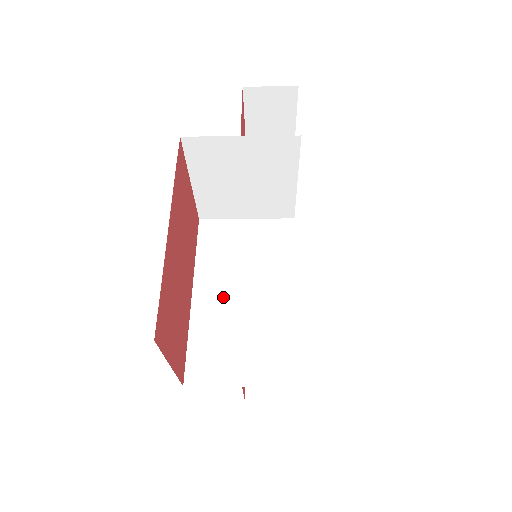
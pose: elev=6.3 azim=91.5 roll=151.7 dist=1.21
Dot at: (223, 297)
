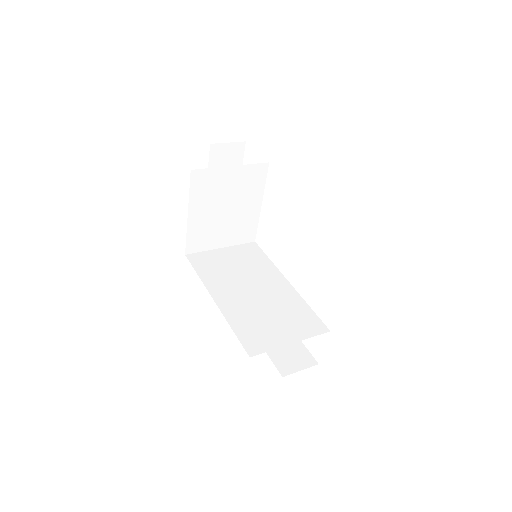
Dot at: (239, 296)
